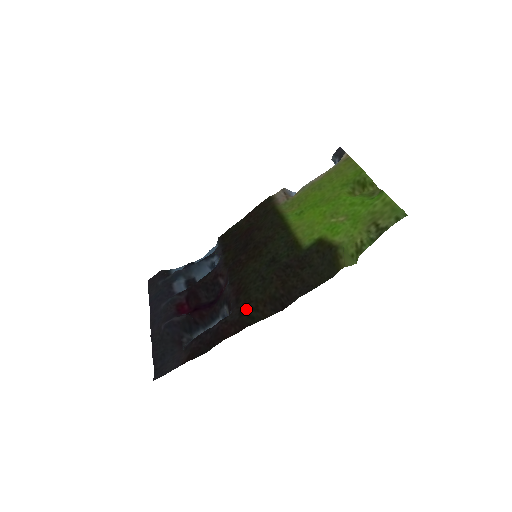
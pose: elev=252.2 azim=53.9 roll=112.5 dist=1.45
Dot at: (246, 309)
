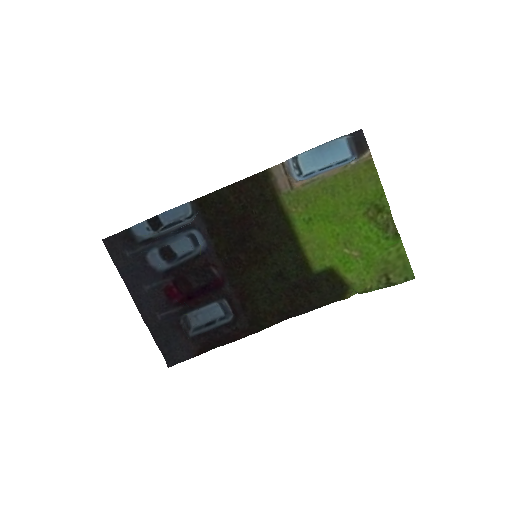
Dot at: (256, 320)
